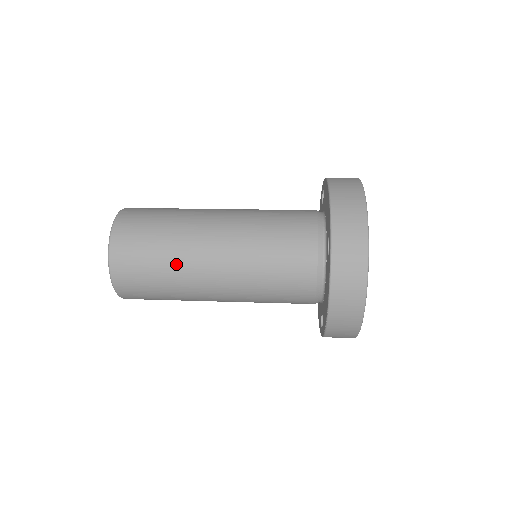
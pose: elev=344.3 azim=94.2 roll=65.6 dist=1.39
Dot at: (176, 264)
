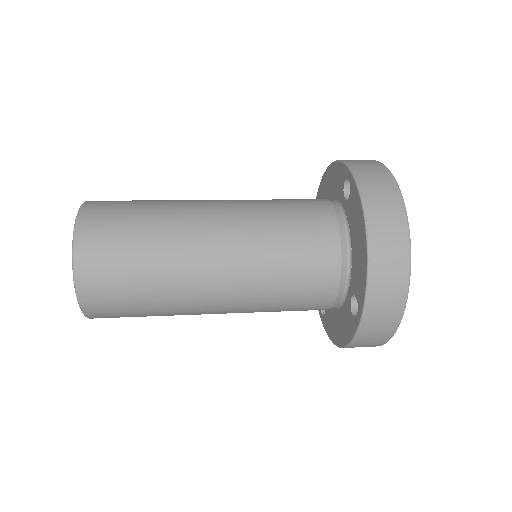
Dot at: (169, 310)
